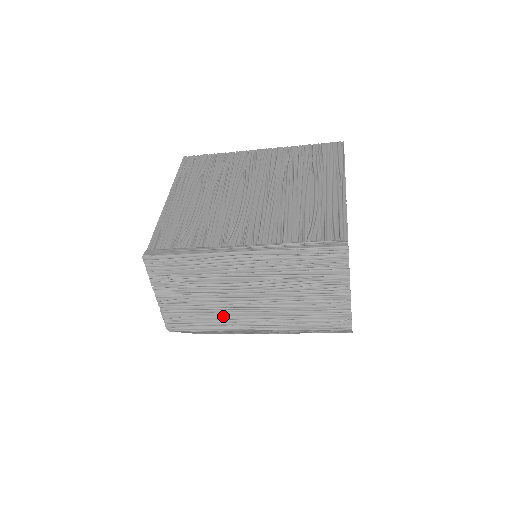
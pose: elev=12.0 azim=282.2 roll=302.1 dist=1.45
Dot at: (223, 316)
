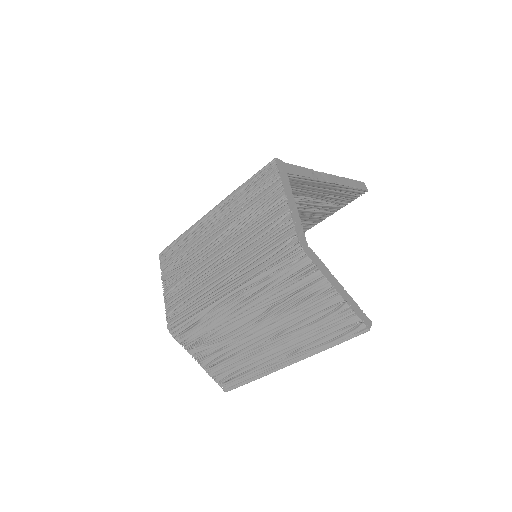
Dot at: (202, 289)
